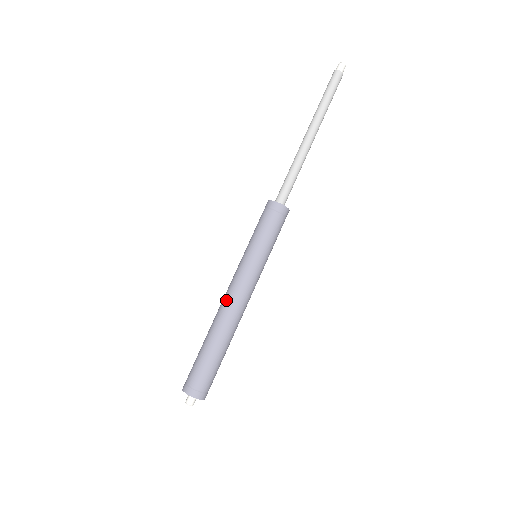
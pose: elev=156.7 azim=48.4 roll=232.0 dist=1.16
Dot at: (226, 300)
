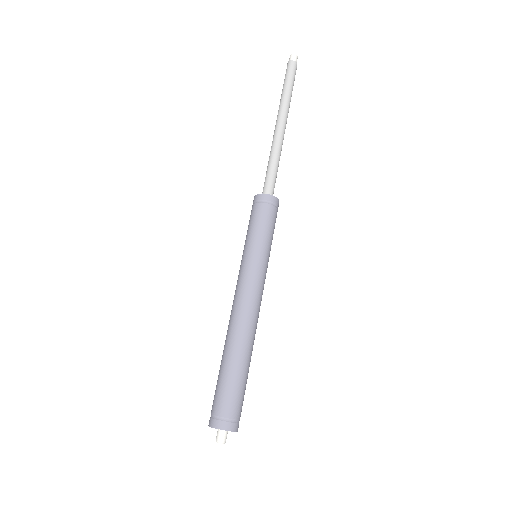
Dot at: (231, 310)
